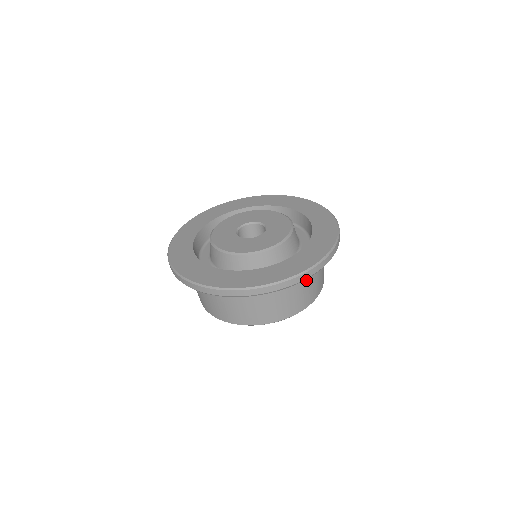
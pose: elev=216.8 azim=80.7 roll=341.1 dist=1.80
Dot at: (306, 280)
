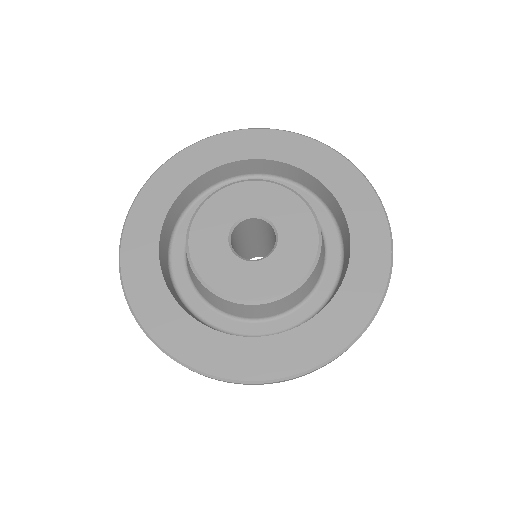
Dot at: occluded
